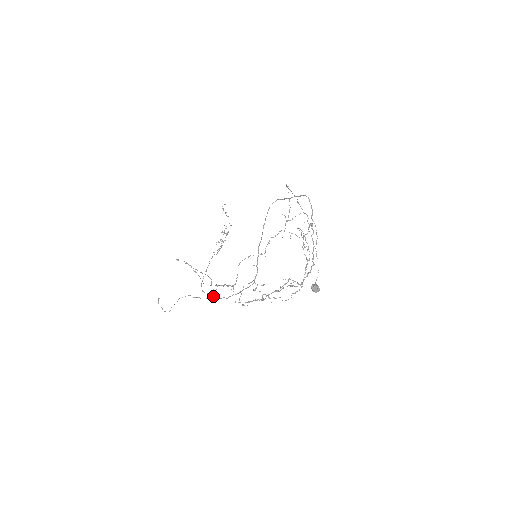
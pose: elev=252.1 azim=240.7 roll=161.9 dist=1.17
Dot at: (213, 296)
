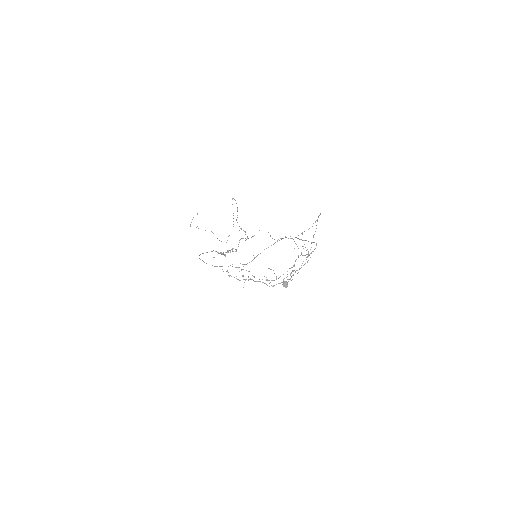
Dot at: occluded
